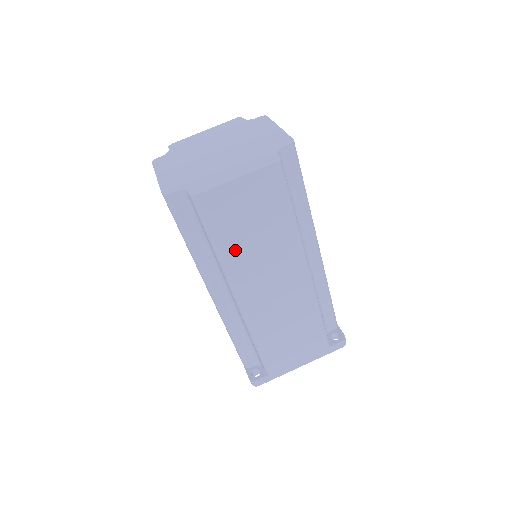
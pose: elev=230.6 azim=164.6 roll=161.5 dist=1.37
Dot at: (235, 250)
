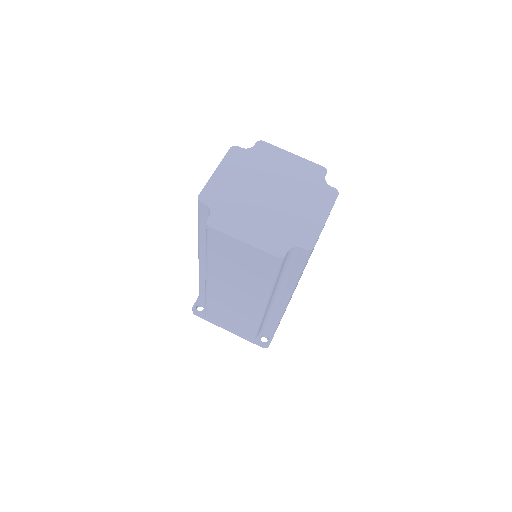
Dot at: occluded
